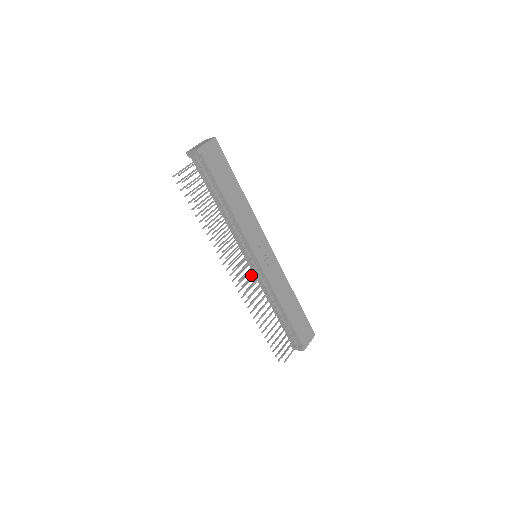
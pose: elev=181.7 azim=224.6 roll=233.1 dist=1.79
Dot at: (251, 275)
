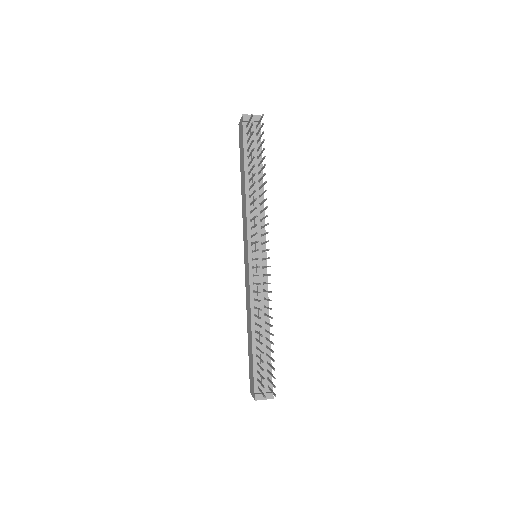
Dot at: (265, 266)
